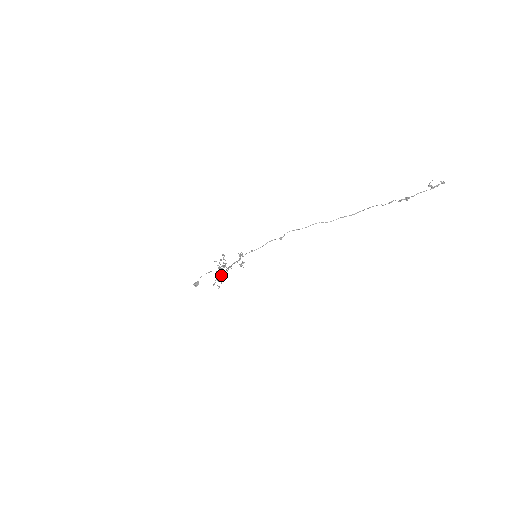
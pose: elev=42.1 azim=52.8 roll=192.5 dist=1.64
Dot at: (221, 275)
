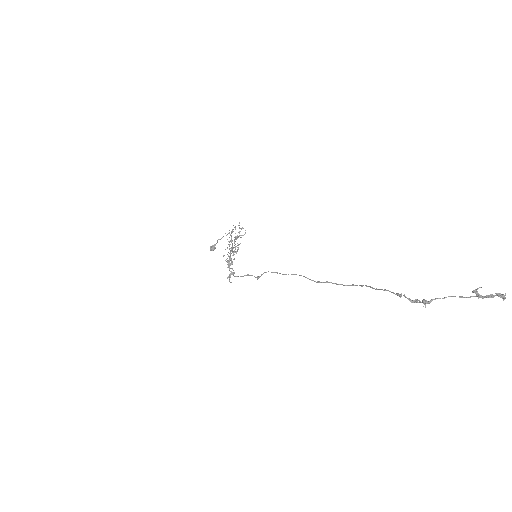
Dot at: occluded
